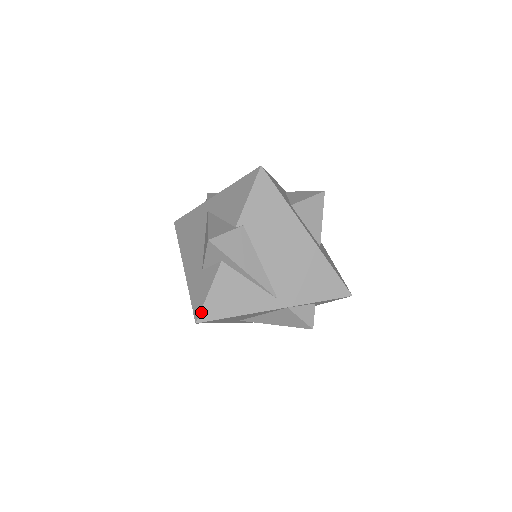
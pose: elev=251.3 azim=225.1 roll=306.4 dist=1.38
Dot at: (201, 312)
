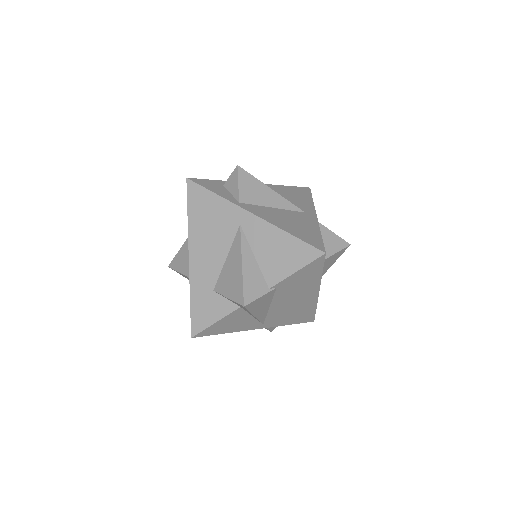
Dot at: (200, 332)
